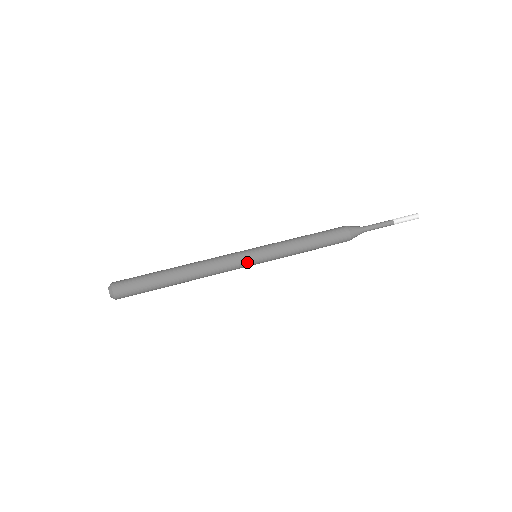
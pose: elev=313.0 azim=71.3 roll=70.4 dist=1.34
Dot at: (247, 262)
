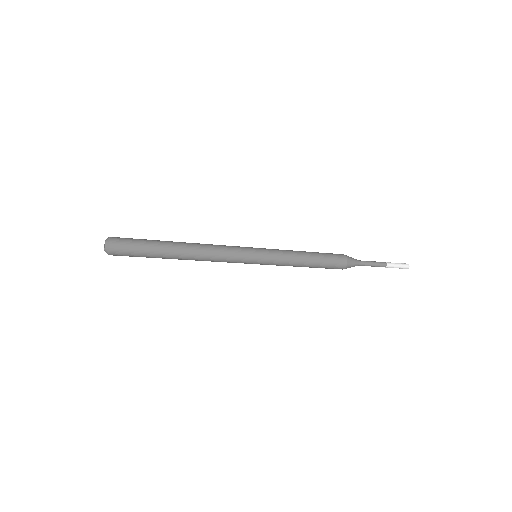
Dot at: (247, 258)
